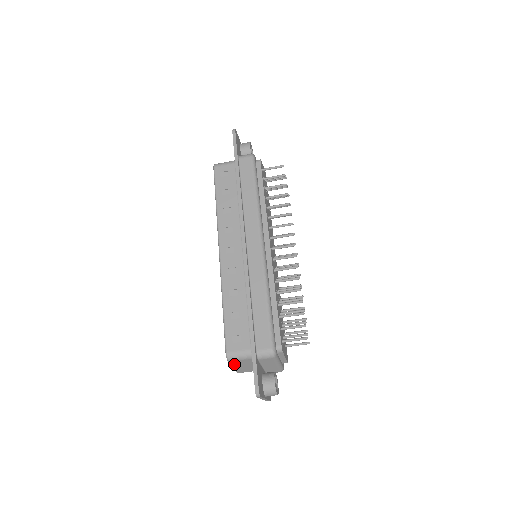
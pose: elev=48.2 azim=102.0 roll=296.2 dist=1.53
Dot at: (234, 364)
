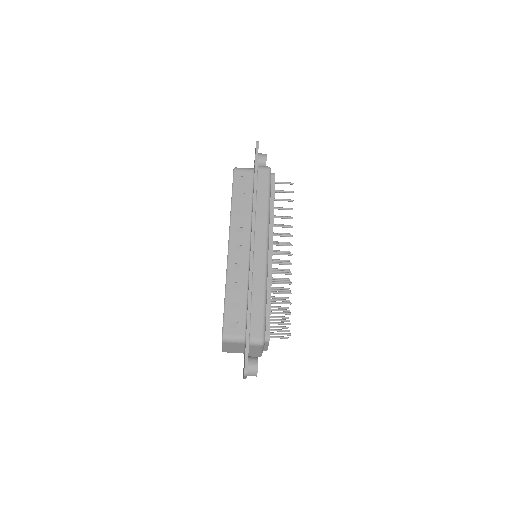
Dot at: (225, 345)
